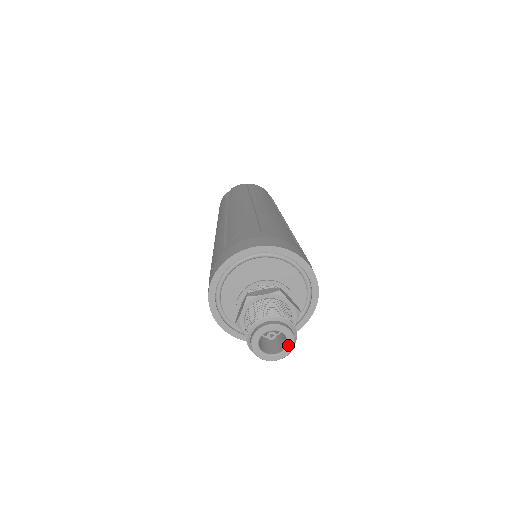
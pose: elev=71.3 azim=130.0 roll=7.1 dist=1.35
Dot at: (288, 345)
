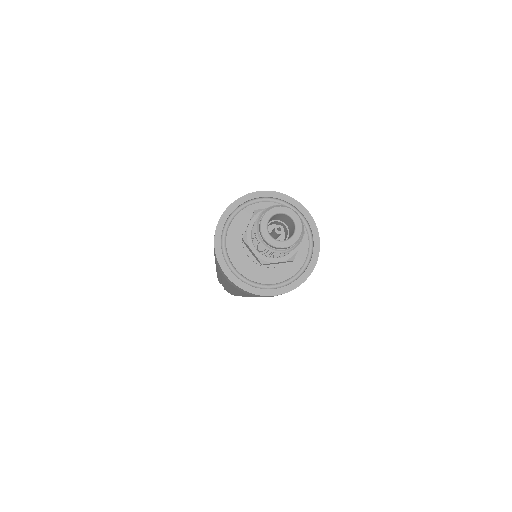
Dot at: (296, 231)
